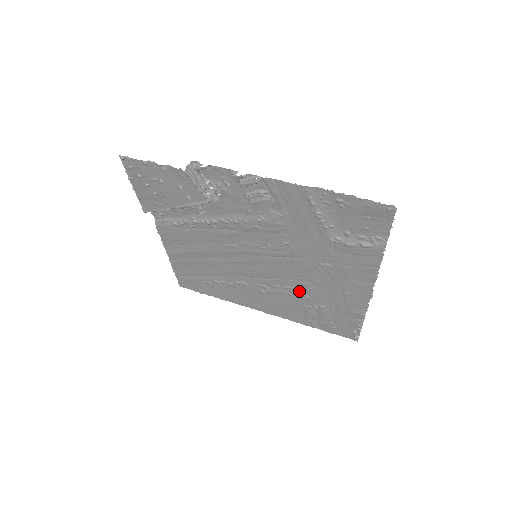
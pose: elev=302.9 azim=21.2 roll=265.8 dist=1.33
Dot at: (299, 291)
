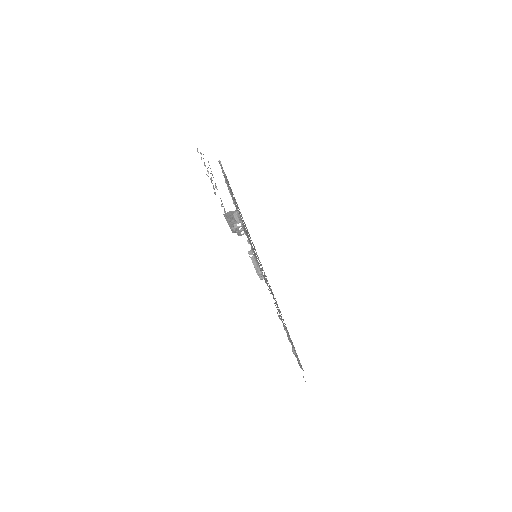
Dot at: (270, 288)
